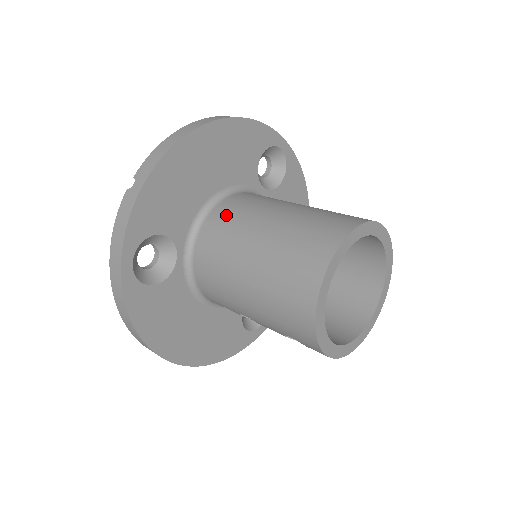
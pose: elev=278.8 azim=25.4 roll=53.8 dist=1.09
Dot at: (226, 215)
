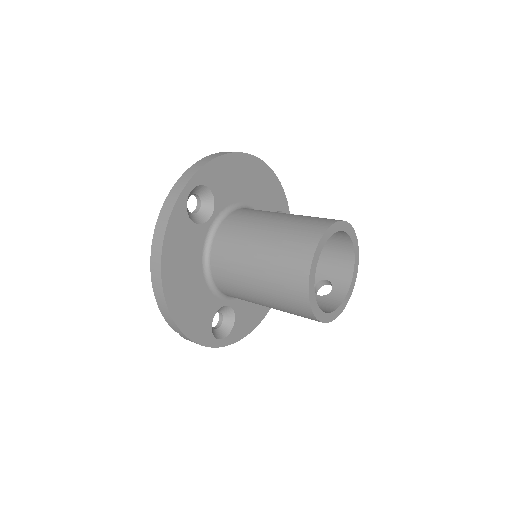
Dot at: (226, 285)
